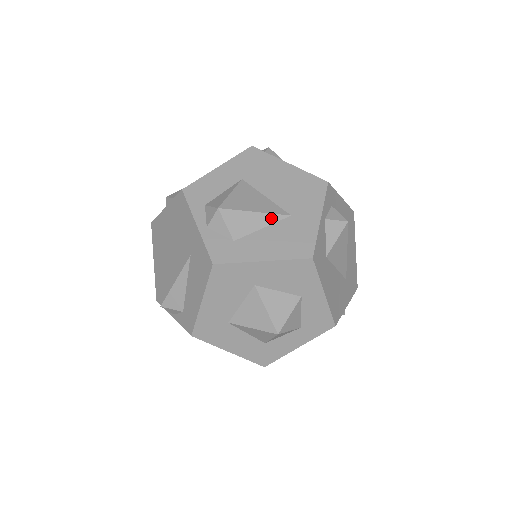
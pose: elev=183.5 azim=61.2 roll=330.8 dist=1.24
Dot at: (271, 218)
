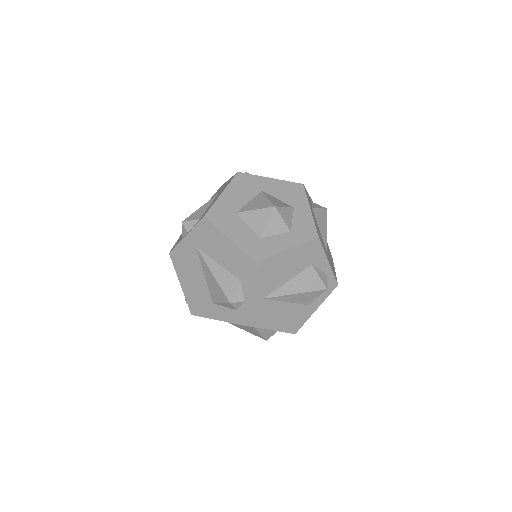
Dot at: occluded
